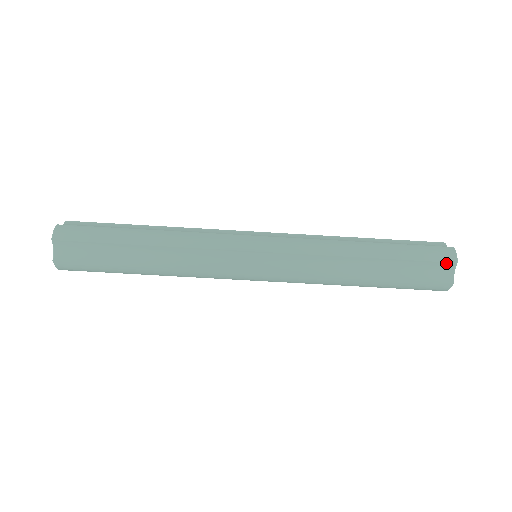
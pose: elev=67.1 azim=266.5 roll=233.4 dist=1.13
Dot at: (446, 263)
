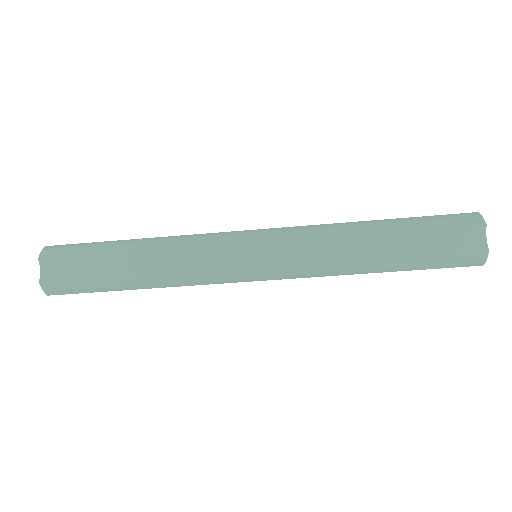
Dot at: (470, 265)
